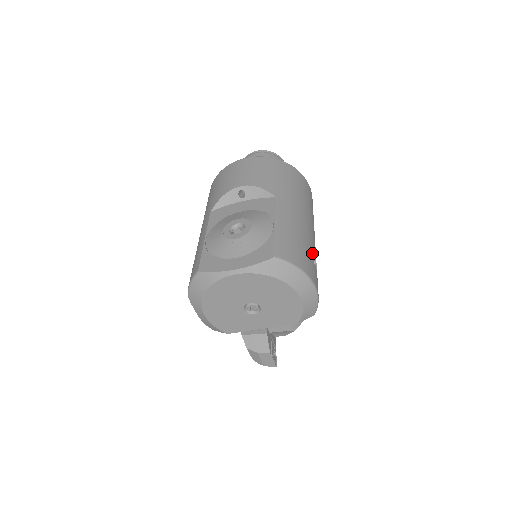
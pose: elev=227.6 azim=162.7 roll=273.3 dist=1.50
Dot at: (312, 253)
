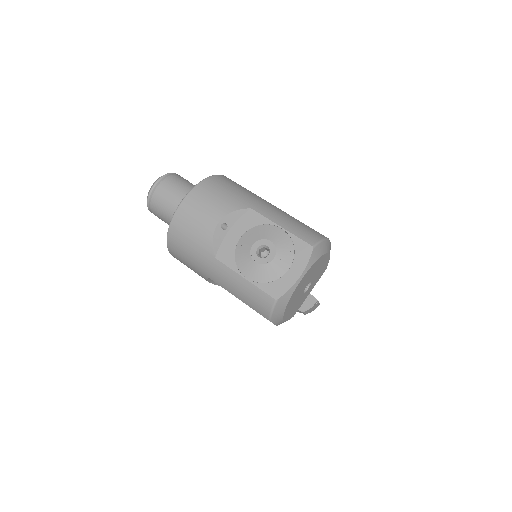
Dot at: occluded
